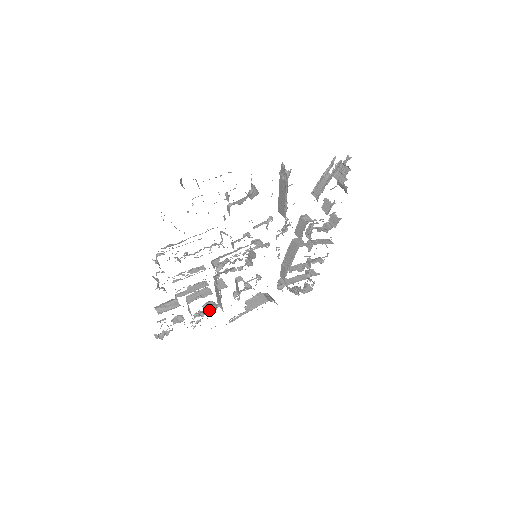
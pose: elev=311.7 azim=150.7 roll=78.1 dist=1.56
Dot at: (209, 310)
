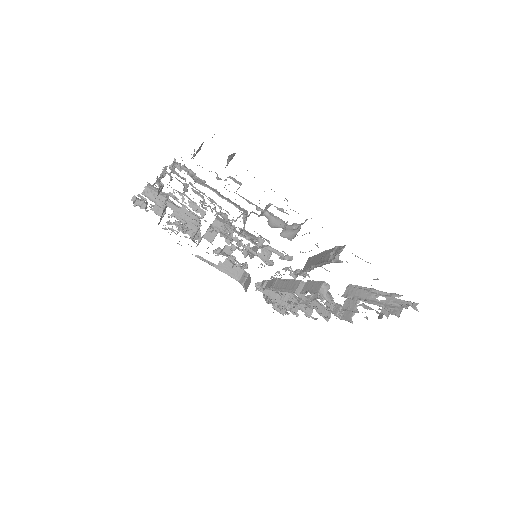
Dot at: (188, 234)
